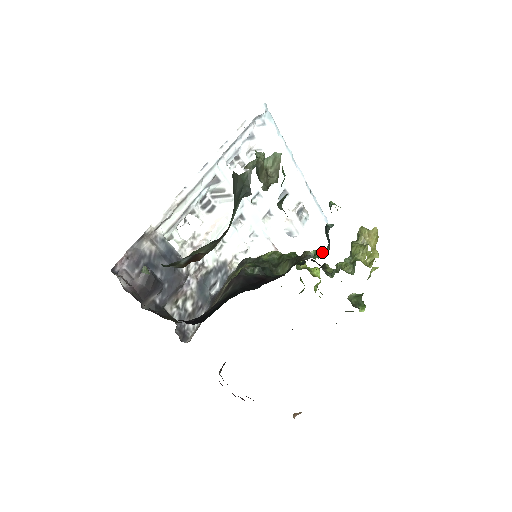
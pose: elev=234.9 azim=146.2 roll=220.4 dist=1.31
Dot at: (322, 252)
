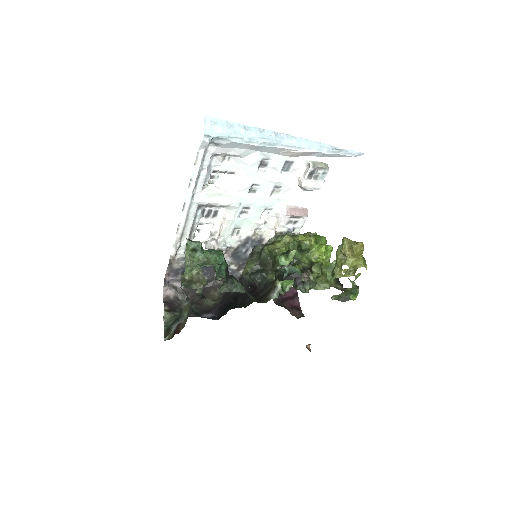
Dot at: (283, 291)
